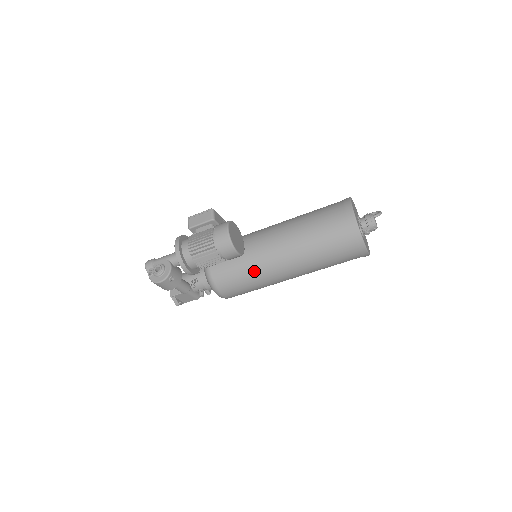
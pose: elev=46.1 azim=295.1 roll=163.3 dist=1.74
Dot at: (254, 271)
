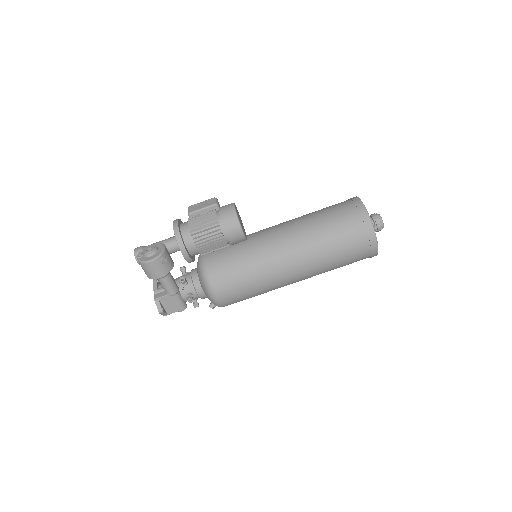
Dot at: (256, 262)
